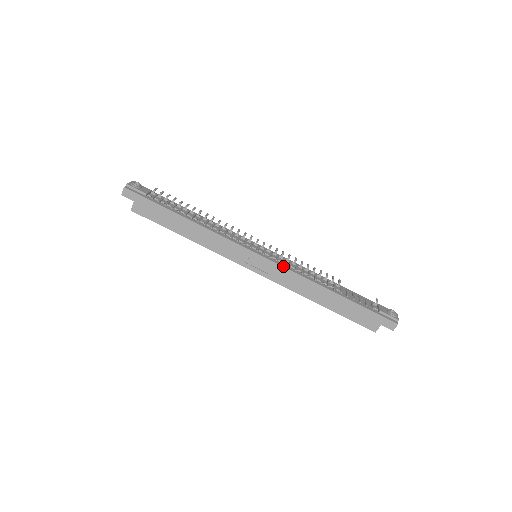
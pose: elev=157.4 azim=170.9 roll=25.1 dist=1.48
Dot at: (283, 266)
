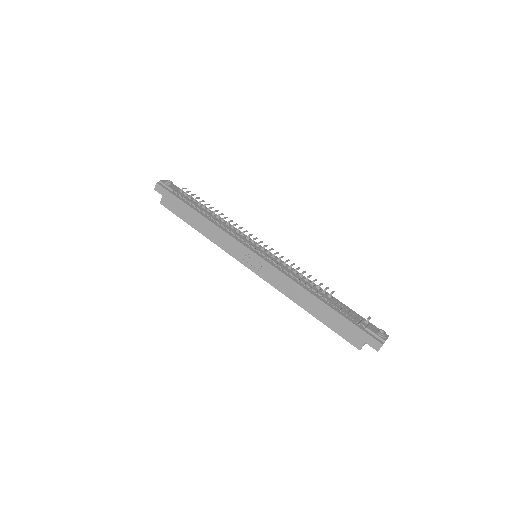
Dot at: (275, 267)
